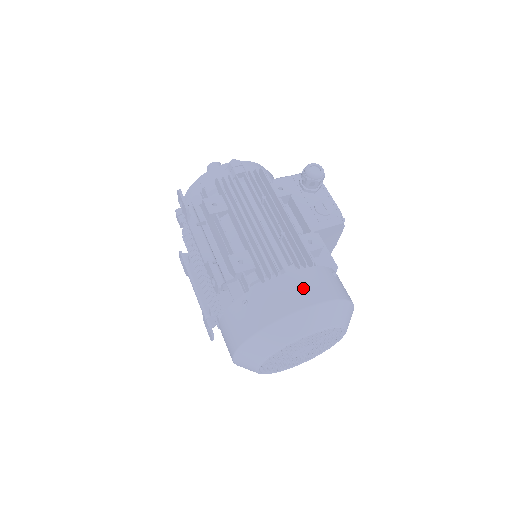
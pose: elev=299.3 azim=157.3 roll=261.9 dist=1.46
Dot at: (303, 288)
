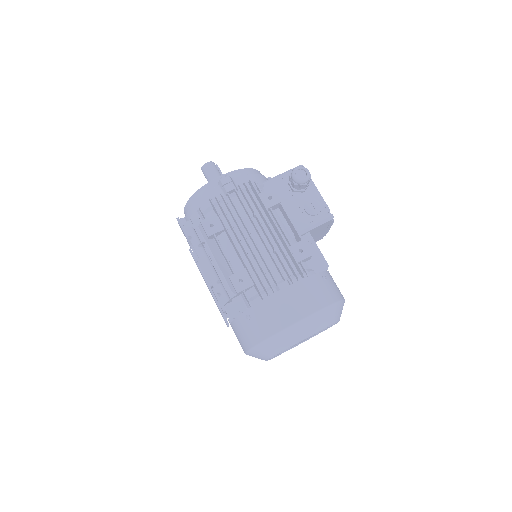
Dot at: (296, 303)
